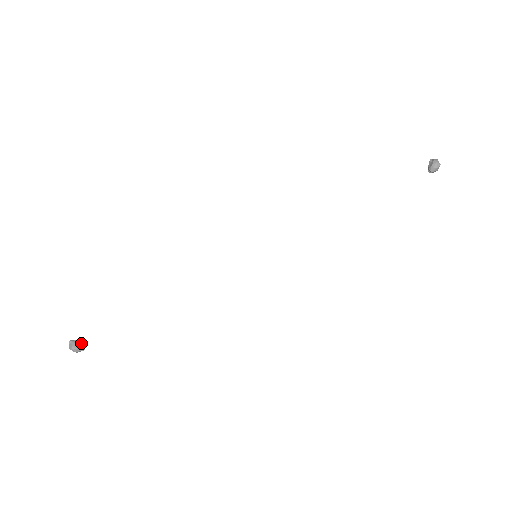
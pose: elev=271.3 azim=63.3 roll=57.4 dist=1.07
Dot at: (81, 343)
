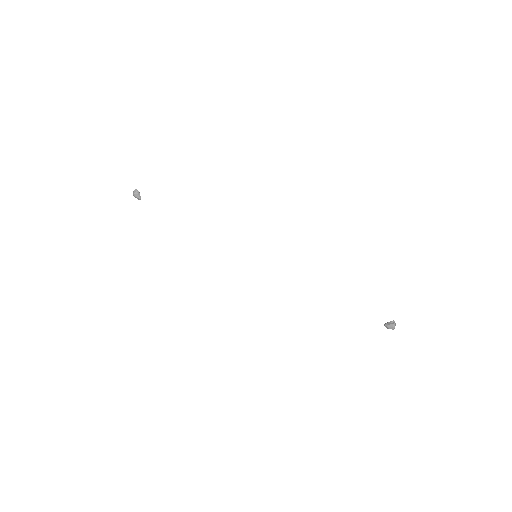
Dot at: (140, 196)
